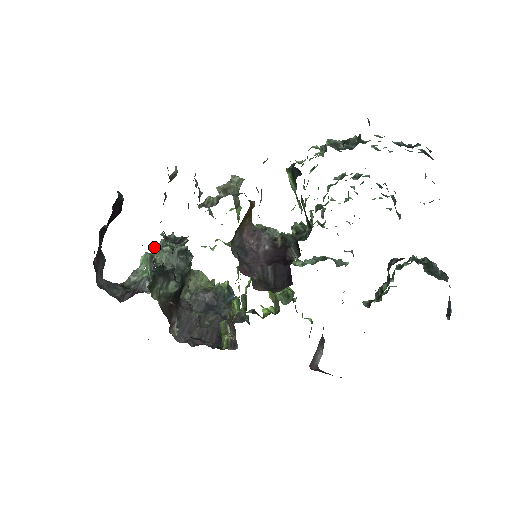
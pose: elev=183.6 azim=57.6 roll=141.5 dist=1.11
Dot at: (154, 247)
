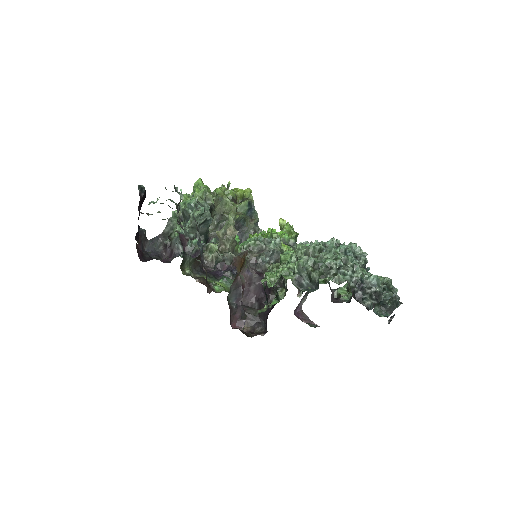
Dot at: (180, 207)
